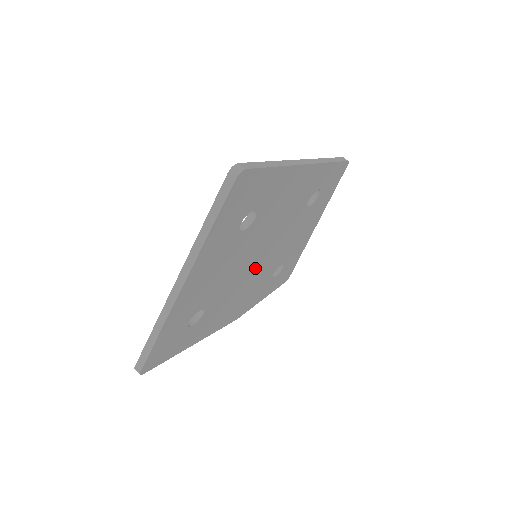
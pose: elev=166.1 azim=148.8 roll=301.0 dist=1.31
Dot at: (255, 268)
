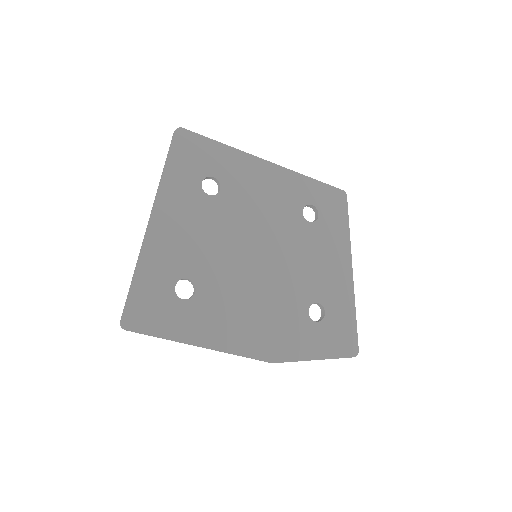
Dot at: (260, 271)
